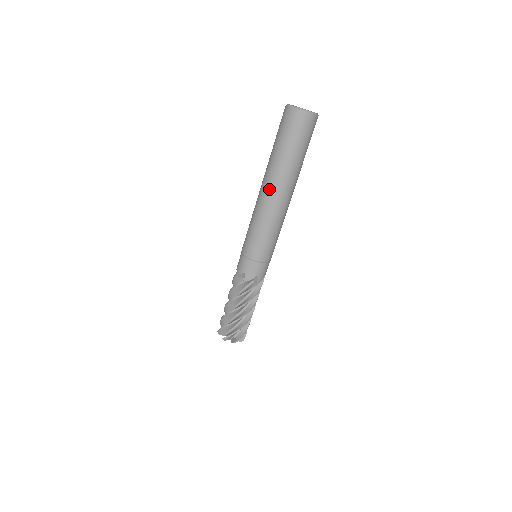
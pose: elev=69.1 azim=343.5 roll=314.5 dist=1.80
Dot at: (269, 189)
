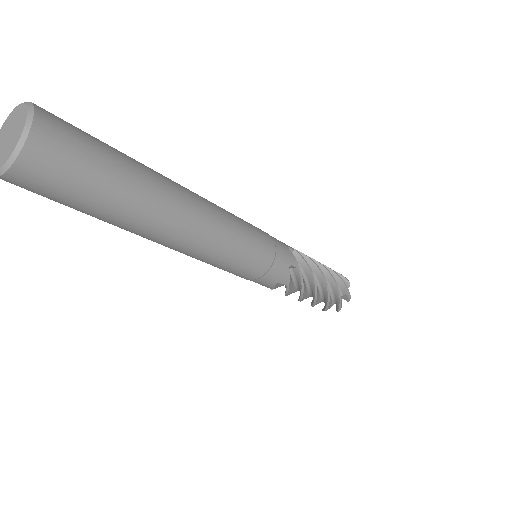
Dot at: occluded
